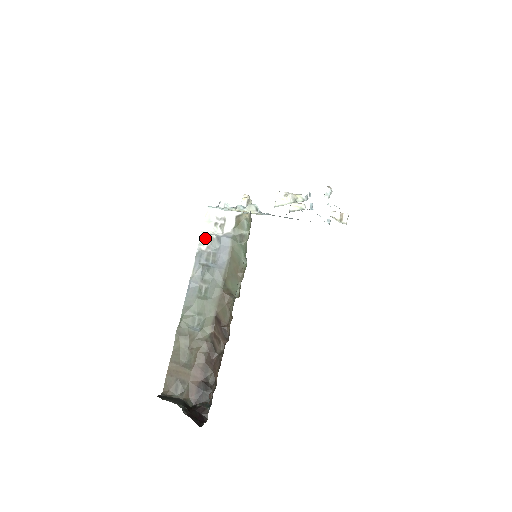
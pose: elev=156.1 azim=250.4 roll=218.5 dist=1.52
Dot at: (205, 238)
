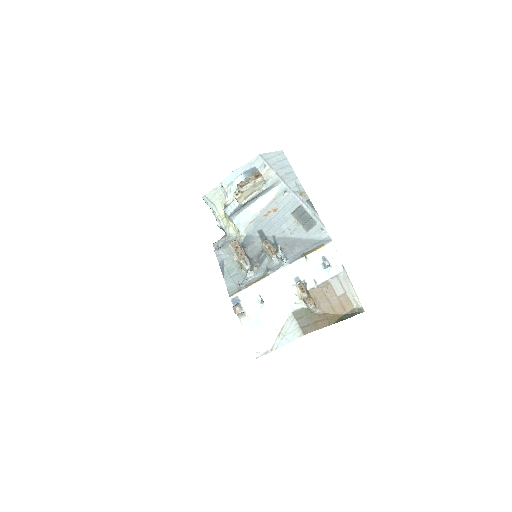
Dot at: occluded
